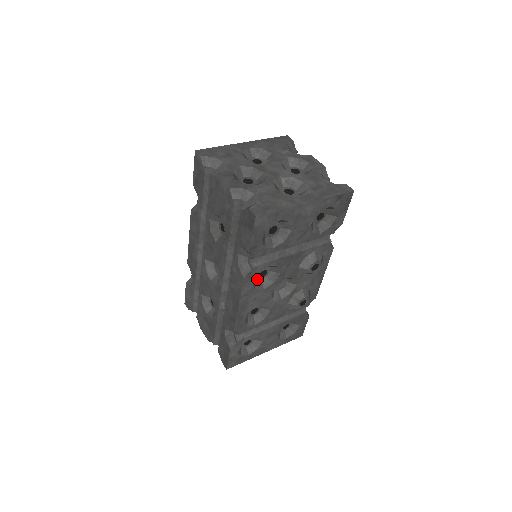
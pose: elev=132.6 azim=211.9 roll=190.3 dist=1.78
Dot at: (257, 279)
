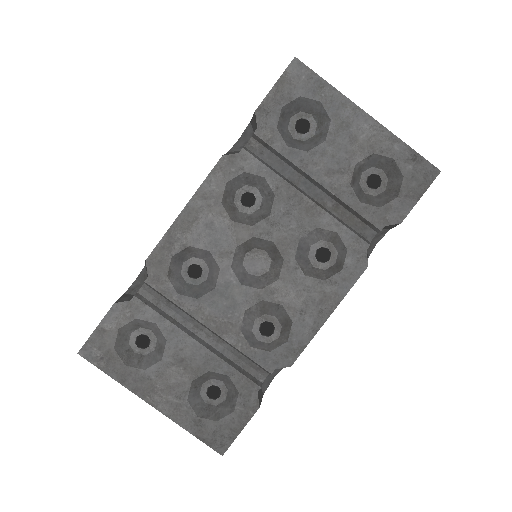
Dot at: (235, 202)
